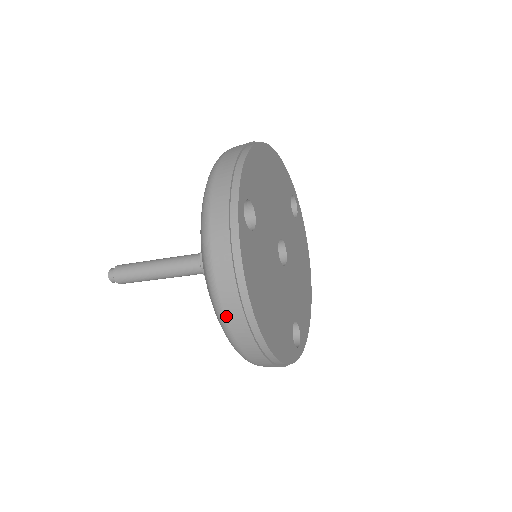
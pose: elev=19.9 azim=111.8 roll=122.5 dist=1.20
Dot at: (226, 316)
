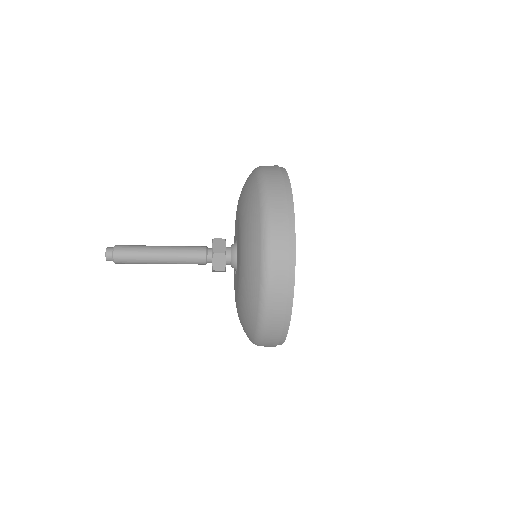
Dot at: (272, 266)
